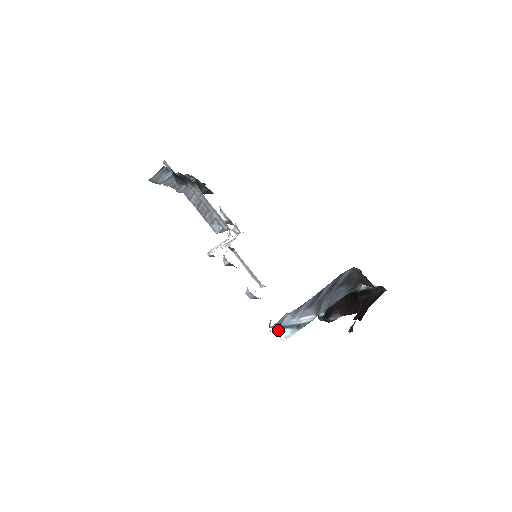
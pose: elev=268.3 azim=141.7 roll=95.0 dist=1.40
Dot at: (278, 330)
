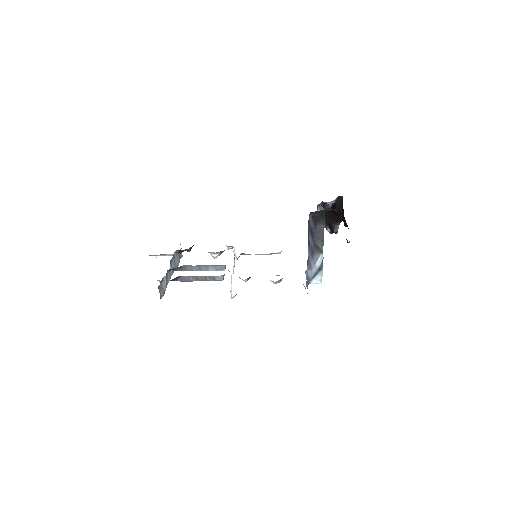
Dot at: (312, 282)
